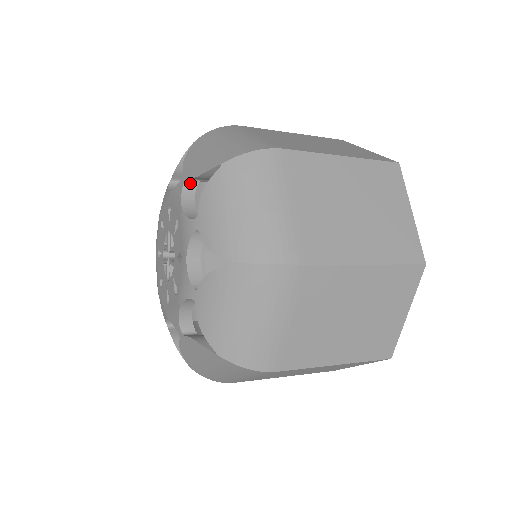
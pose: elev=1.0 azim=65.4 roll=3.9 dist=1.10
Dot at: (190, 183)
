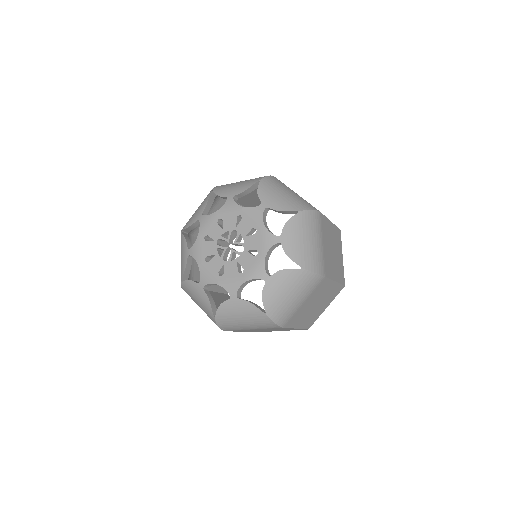
Dot at: (266, 210)
